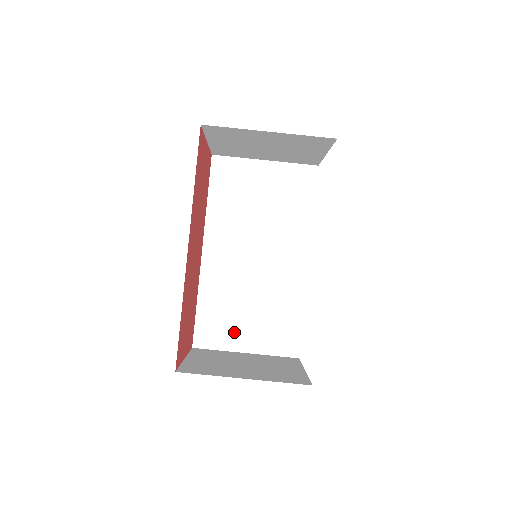
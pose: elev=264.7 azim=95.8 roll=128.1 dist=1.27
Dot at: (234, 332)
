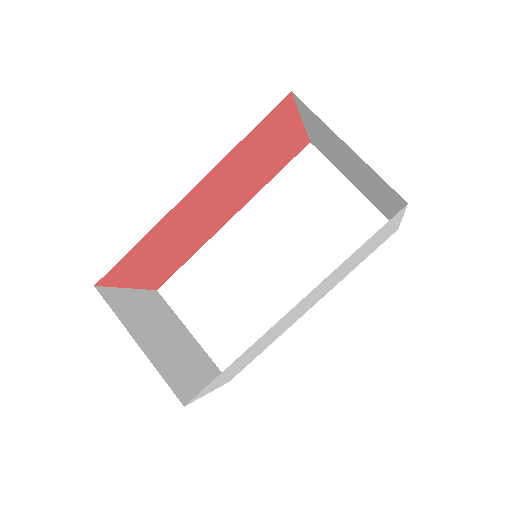
Dot at: (198, 308)
